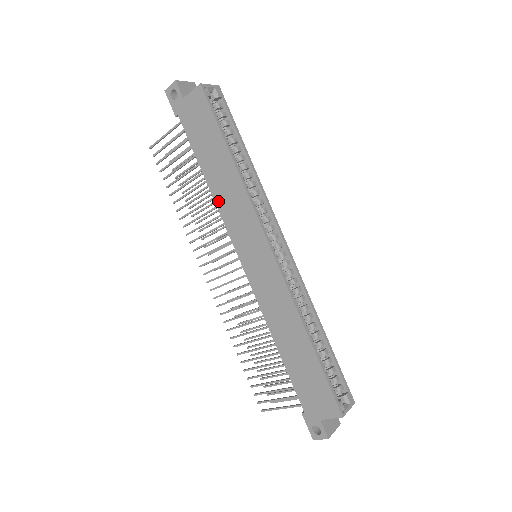
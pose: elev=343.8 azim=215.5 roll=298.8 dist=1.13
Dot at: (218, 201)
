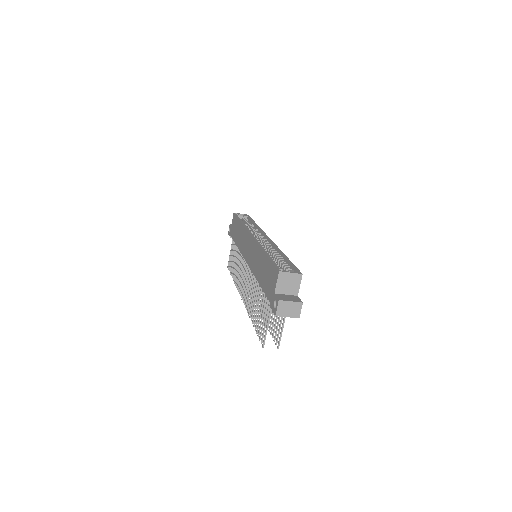
Dot at: (239, 247)
